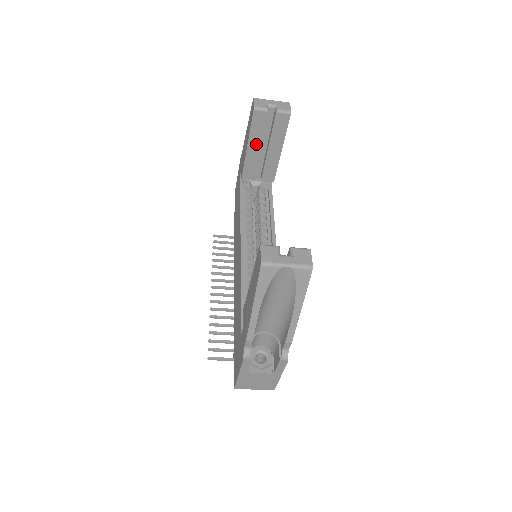
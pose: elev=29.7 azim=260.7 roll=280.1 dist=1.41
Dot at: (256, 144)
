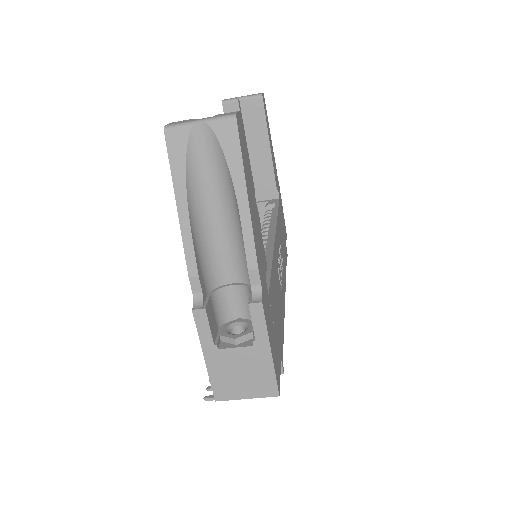
Dot at: occluded
